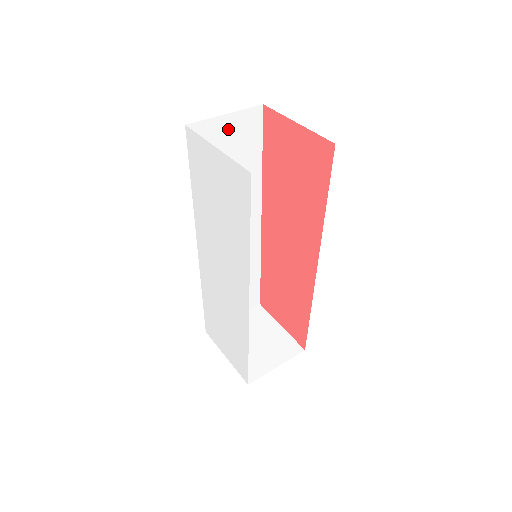
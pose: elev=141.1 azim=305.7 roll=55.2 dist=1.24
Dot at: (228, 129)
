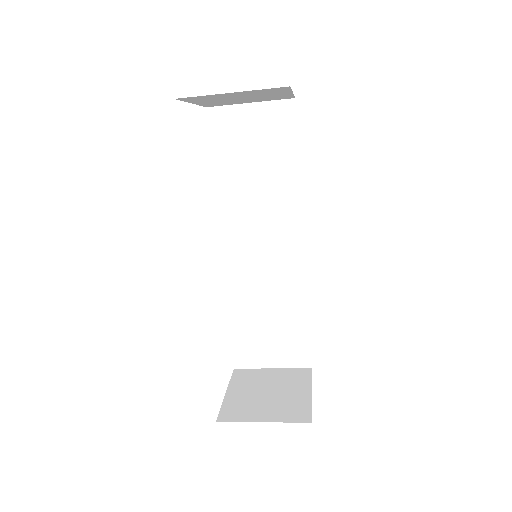
Dot at: (254, 119)
